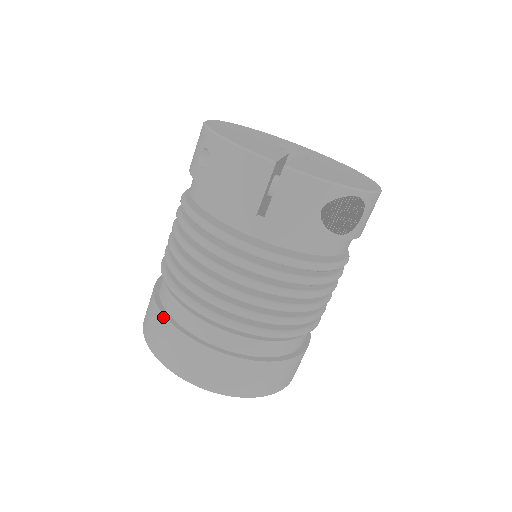
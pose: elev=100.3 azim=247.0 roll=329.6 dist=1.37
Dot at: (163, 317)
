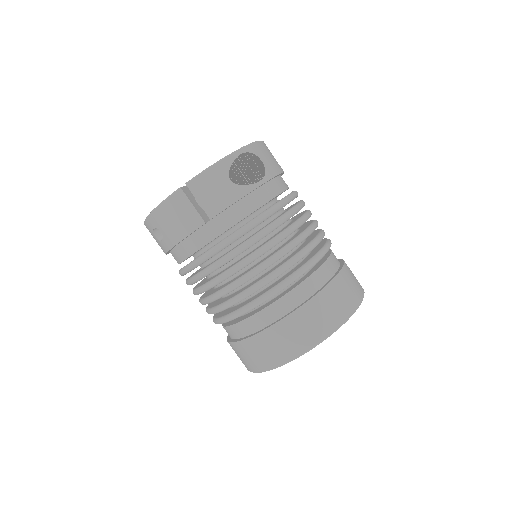
Dot at: (241, 342)
